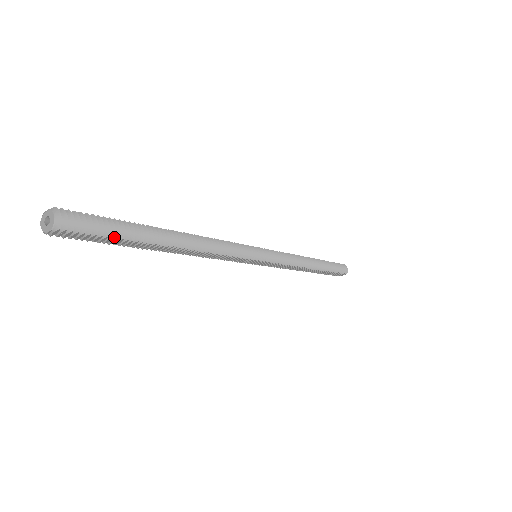
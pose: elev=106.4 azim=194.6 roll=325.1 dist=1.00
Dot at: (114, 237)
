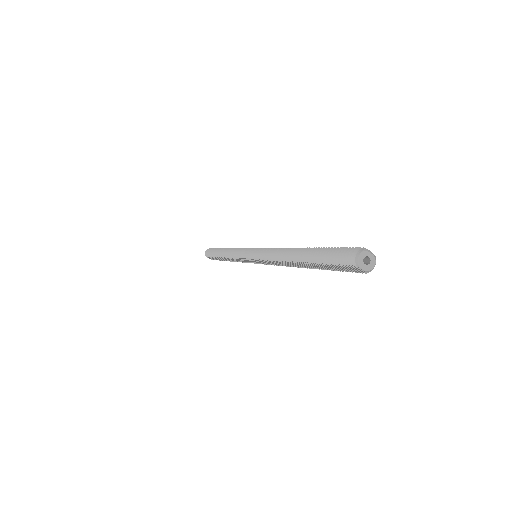
Dot at: (334, 267)
